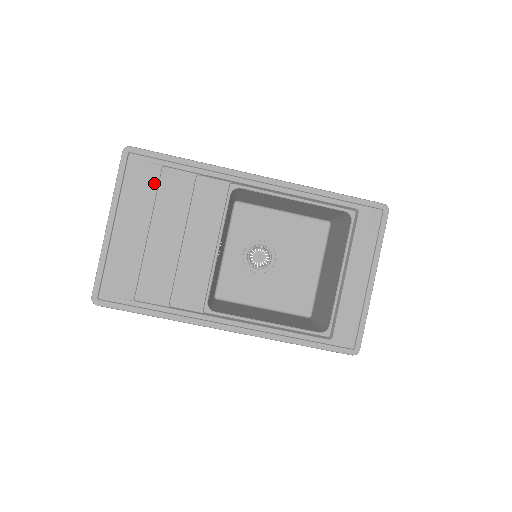
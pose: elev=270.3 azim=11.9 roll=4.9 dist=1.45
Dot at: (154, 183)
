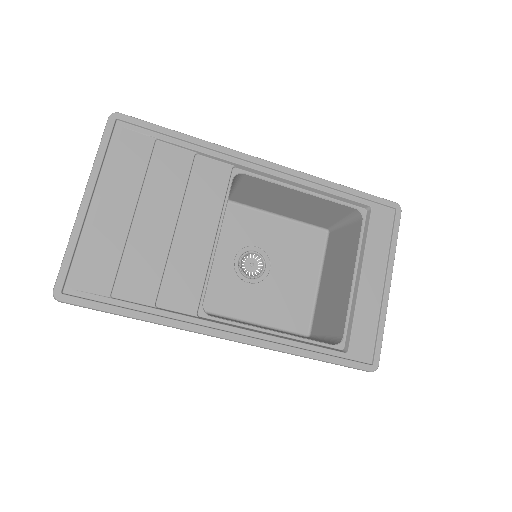
Dot at: (145, 157)
